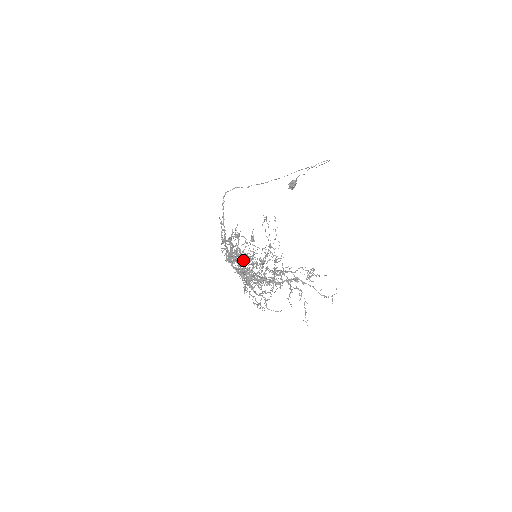
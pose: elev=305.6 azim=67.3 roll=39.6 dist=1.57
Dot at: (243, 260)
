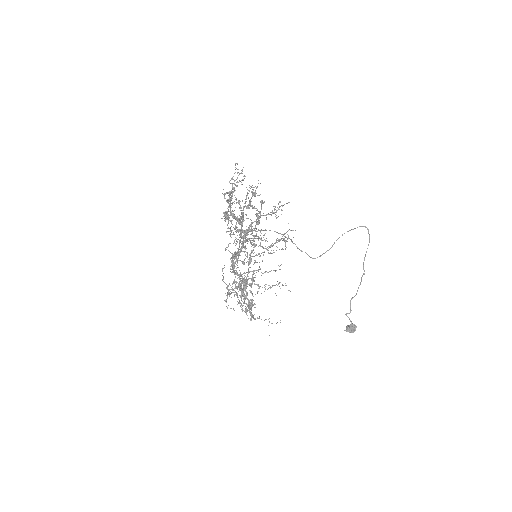
Dot at: occluded
